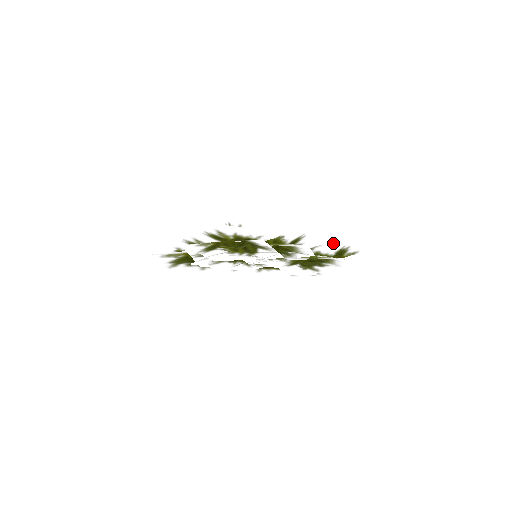
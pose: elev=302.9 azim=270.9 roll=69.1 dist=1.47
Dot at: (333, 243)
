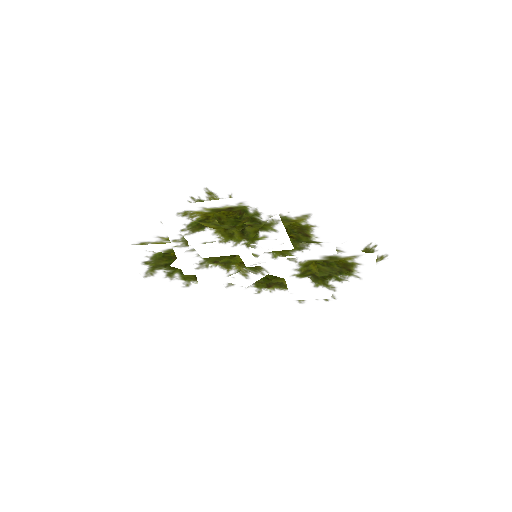
Dot at: occluded
